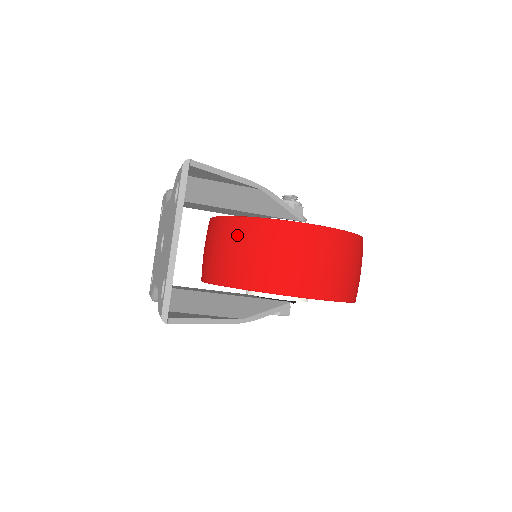
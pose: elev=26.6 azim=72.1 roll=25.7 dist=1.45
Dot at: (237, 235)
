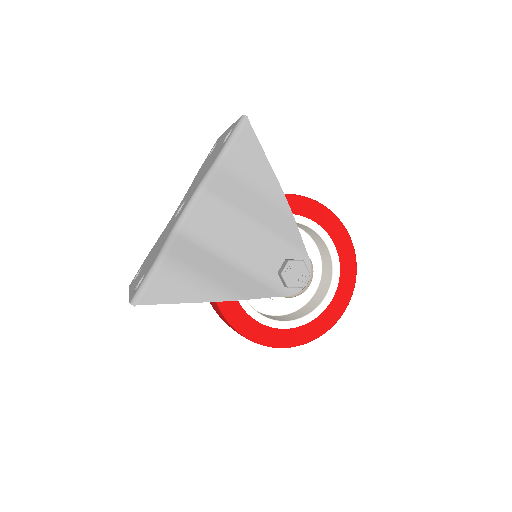
Dot at: occluded
